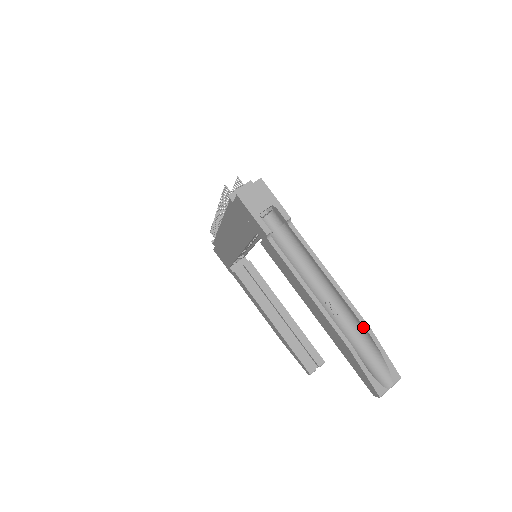
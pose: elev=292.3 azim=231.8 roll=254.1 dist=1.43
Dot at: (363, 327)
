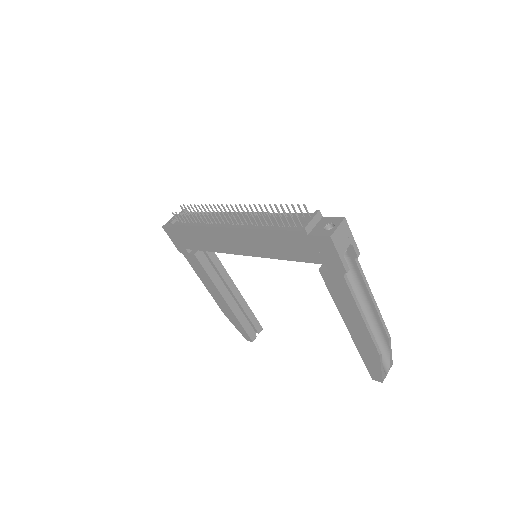
Dot at: (385, 335)
